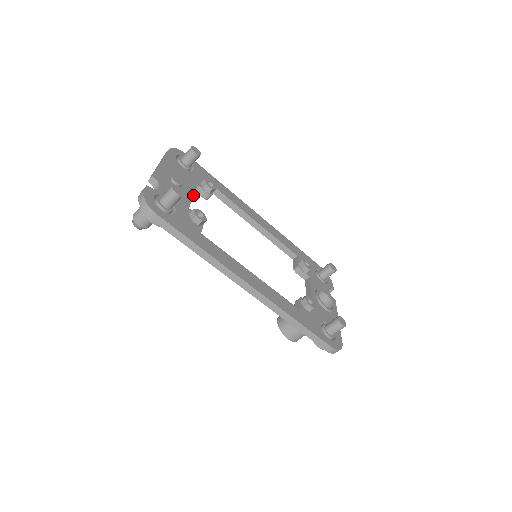
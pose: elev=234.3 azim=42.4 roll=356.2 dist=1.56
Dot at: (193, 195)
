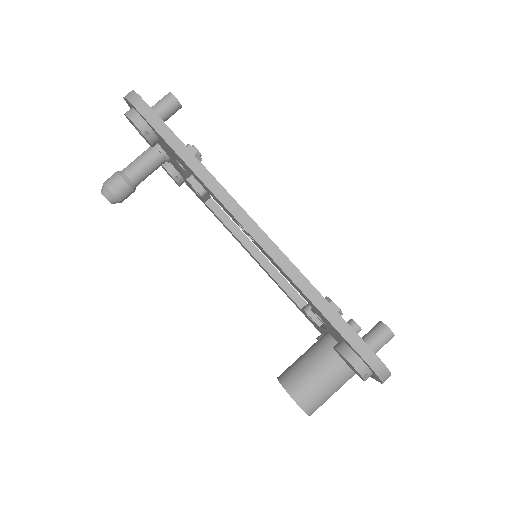
Dot at: occluded
